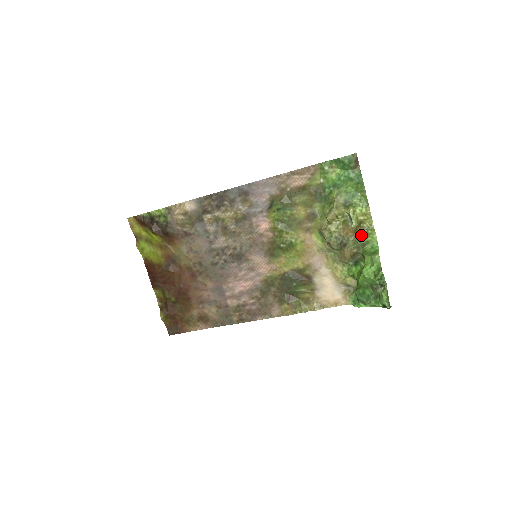
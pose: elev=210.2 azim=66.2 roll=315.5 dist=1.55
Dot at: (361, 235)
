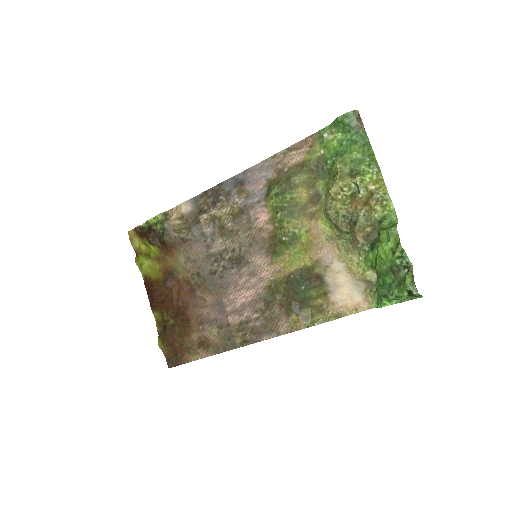
Dot at: (375, 209)
